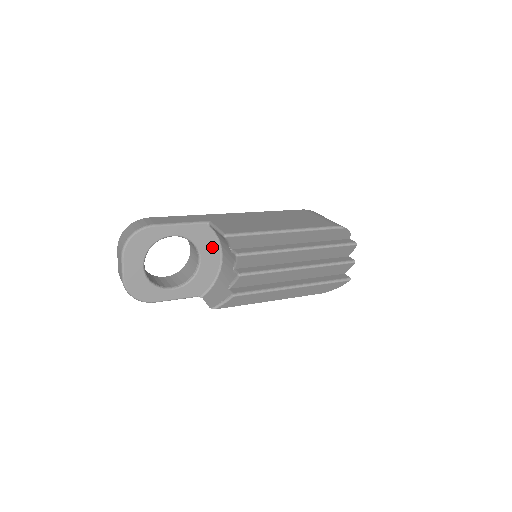
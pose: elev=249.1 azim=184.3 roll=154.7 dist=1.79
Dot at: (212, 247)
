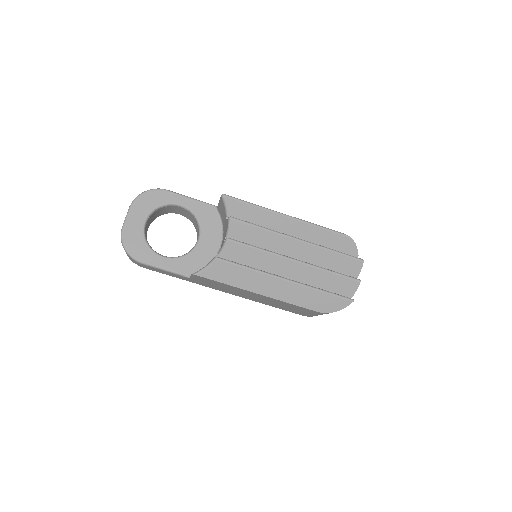
Dot at: (214, 231)
